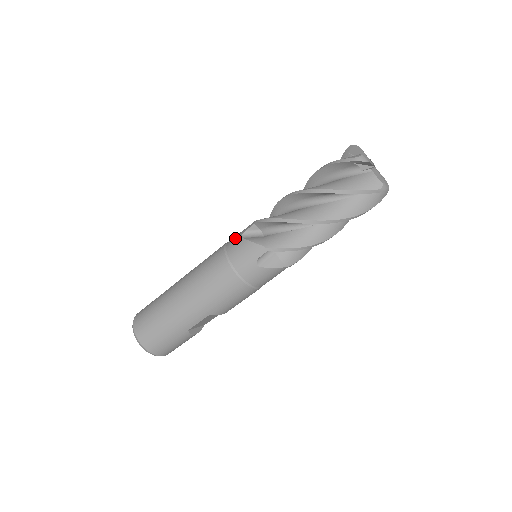
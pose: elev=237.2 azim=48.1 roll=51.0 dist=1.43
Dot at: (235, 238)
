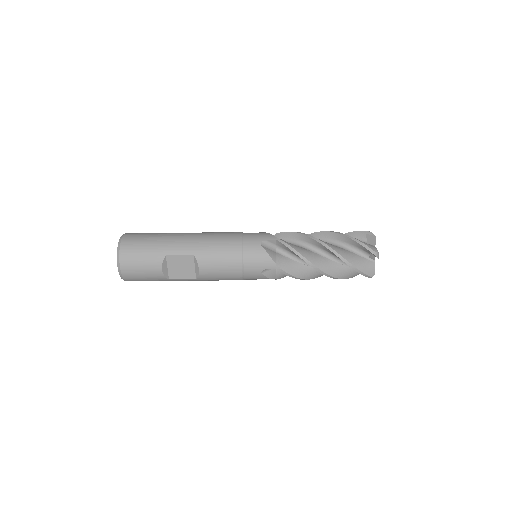
Dot at: occluded
